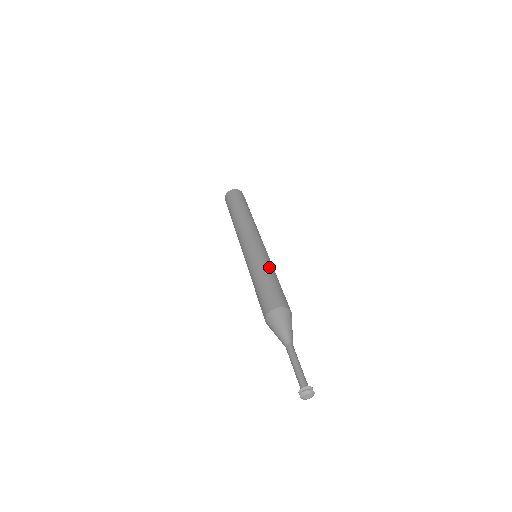
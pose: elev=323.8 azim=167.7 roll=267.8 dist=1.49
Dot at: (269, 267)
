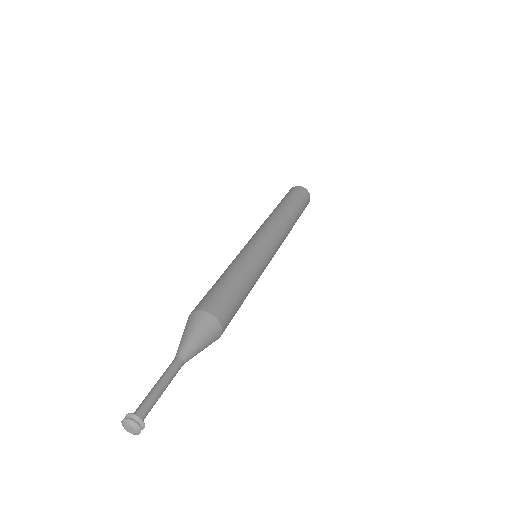
Dot at: (255, 280)
